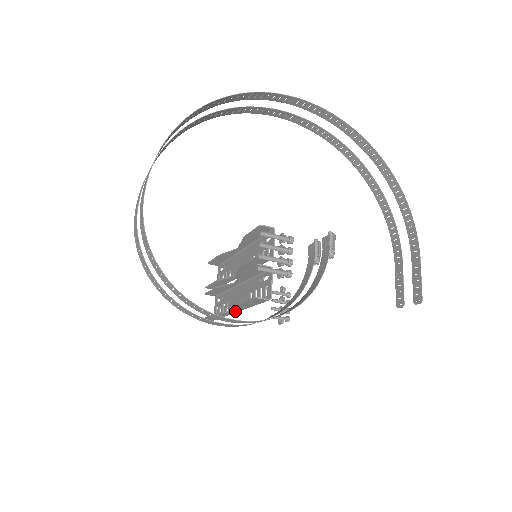
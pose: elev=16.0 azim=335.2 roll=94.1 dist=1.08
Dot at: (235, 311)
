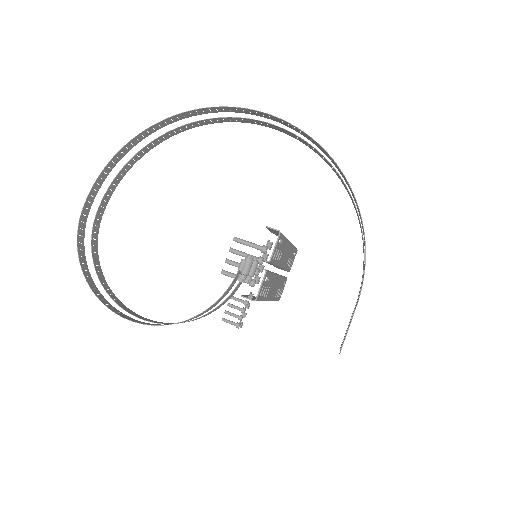
Dot at: occluded
